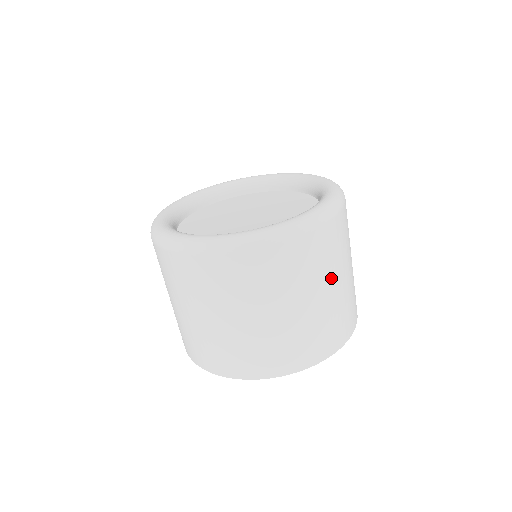
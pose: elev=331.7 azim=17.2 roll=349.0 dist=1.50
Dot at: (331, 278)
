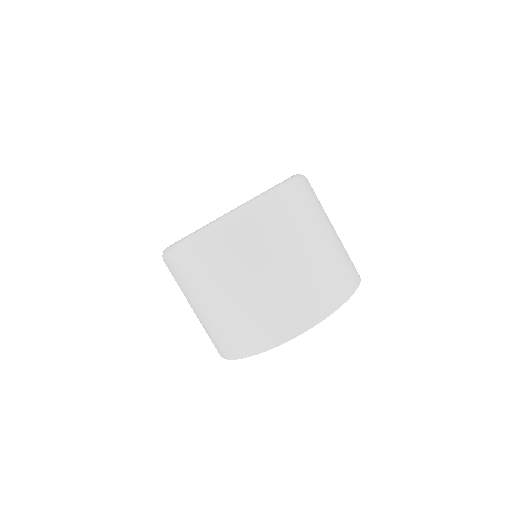
Dot at: occluded
